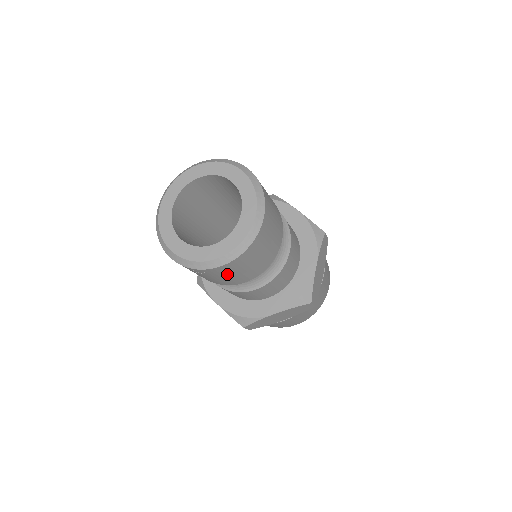
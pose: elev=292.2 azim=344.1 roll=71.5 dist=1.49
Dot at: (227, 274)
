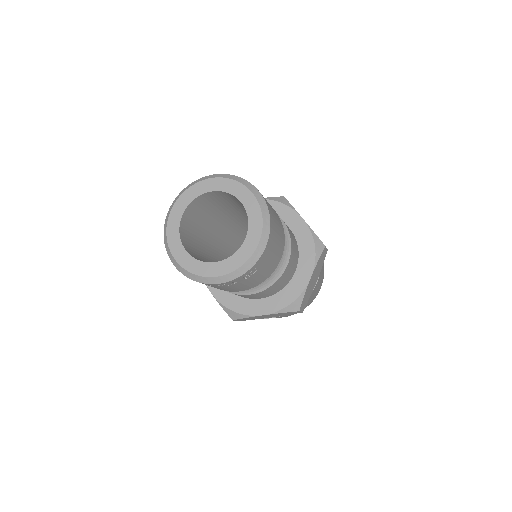
Dot at: (269, 258)
